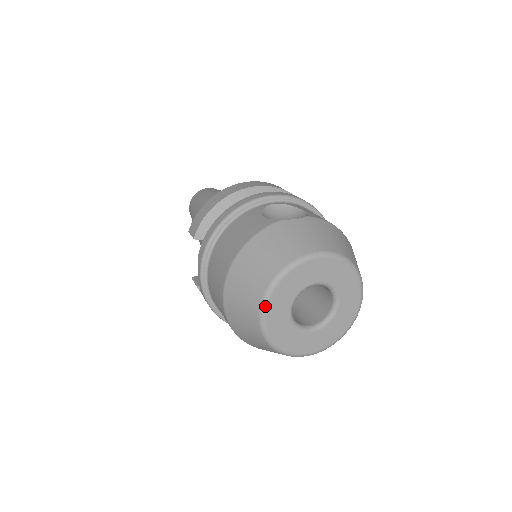
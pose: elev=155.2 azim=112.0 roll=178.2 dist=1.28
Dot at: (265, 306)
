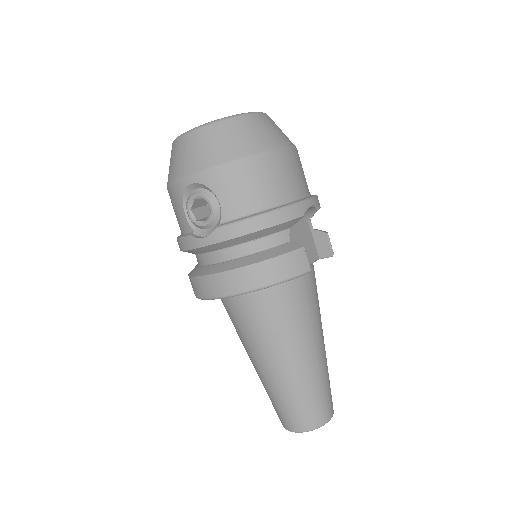
Dot at: occluded
